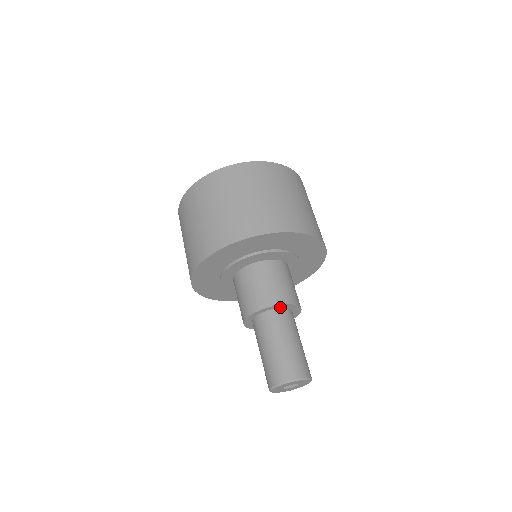
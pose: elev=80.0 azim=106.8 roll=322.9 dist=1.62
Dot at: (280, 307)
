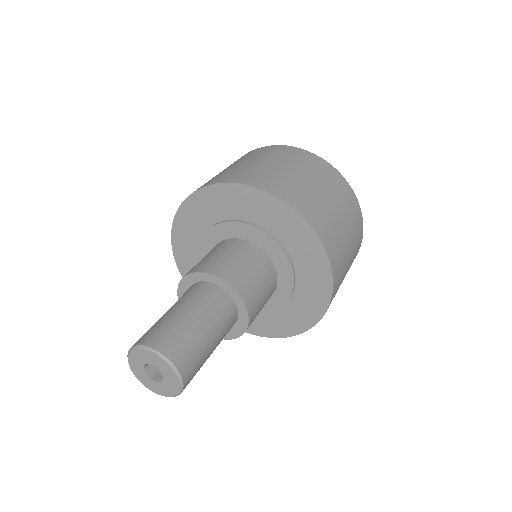
Dot at: (234, 298)
